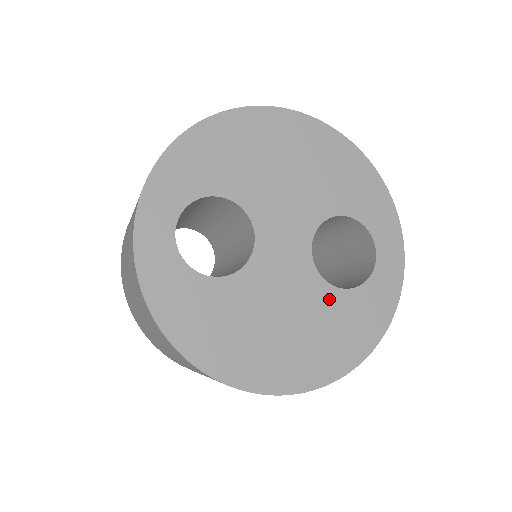
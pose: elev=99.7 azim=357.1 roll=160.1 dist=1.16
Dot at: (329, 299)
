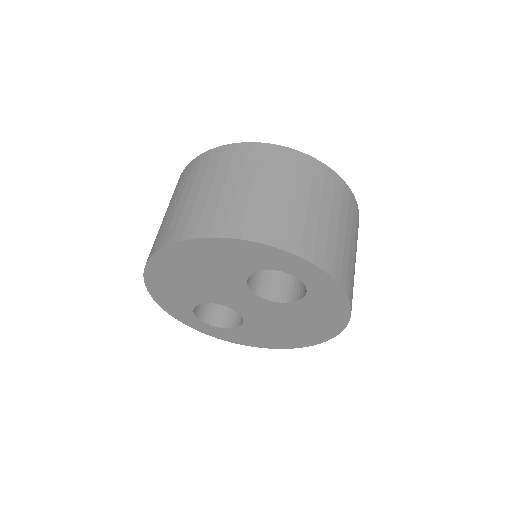
Dot at: (297, 308)
